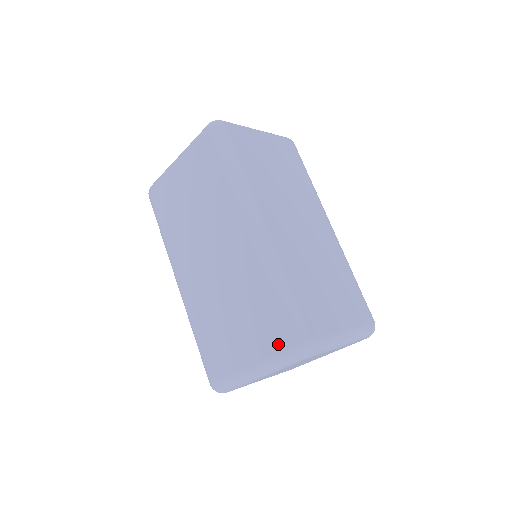
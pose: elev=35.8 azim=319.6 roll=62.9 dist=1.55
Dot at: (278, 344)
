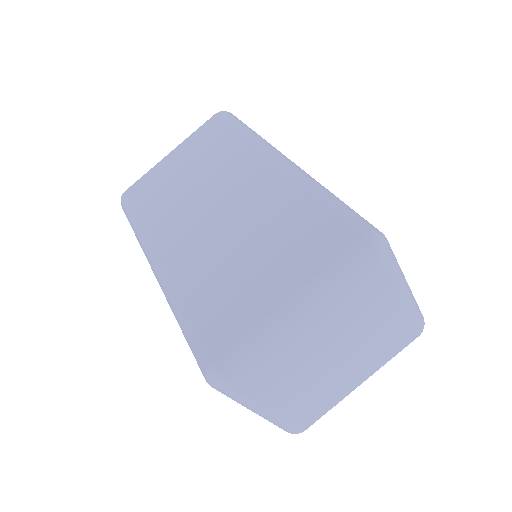
Dot at: (336, 245)
